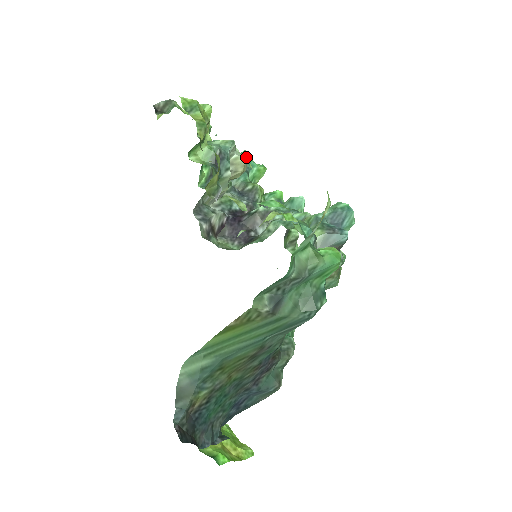
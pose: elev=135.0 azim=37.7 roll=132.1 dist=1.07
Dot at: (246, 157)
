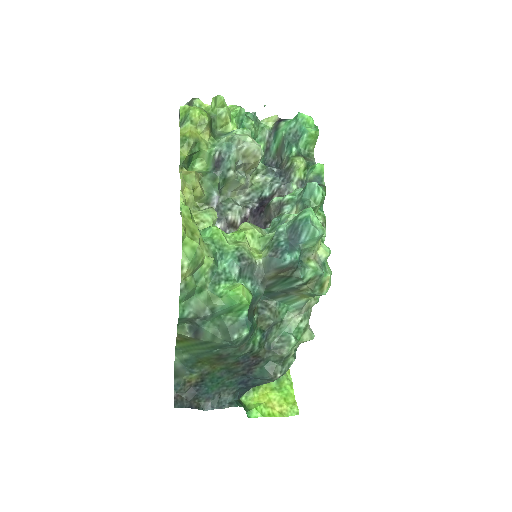
Dot at: (297, 122)
